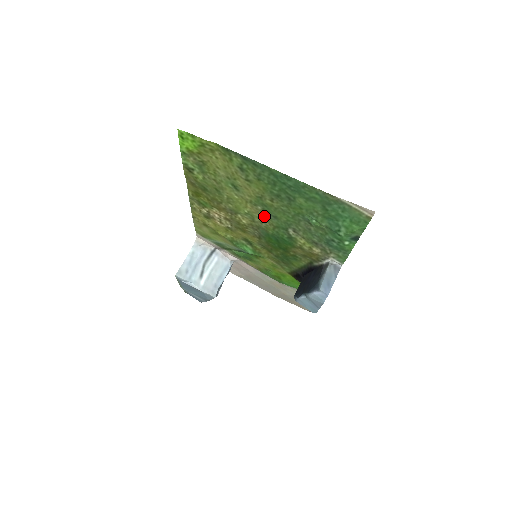
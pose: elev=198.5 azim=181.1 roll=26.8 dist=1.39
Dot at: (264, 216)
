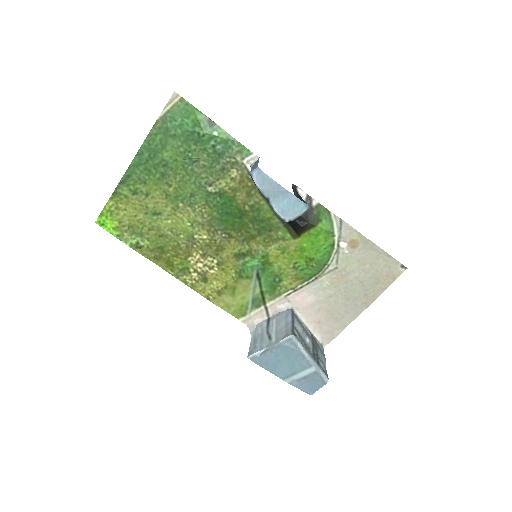
Dot at: (193, 207)
